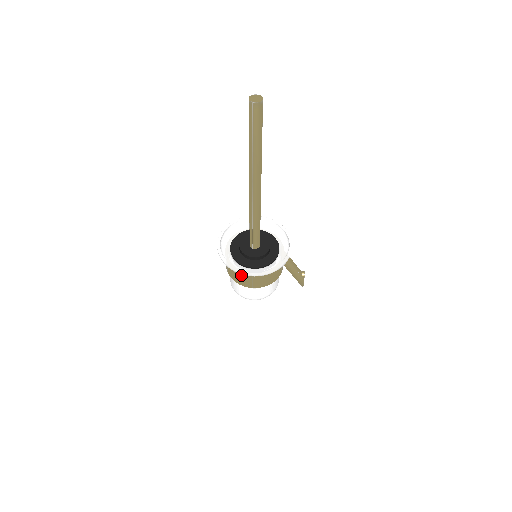
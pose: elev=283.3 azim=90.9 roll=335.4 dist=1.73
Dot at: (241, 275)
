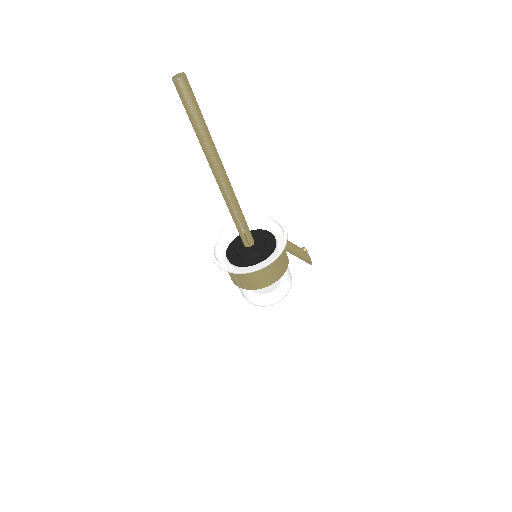
Dot at: (257, 275)
